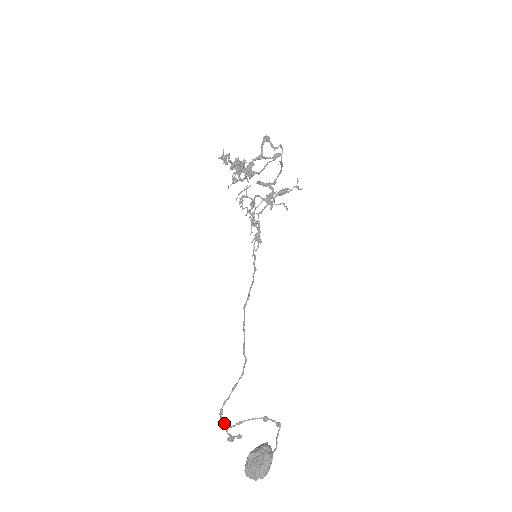
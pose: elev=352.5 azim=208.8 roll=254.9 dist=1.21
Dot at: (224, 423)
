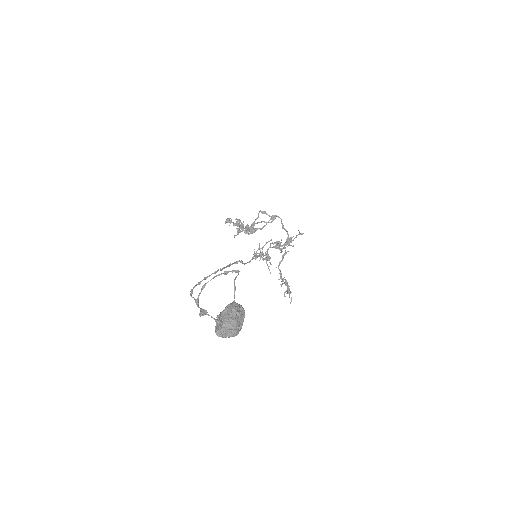
Dot at: (194, 298)
